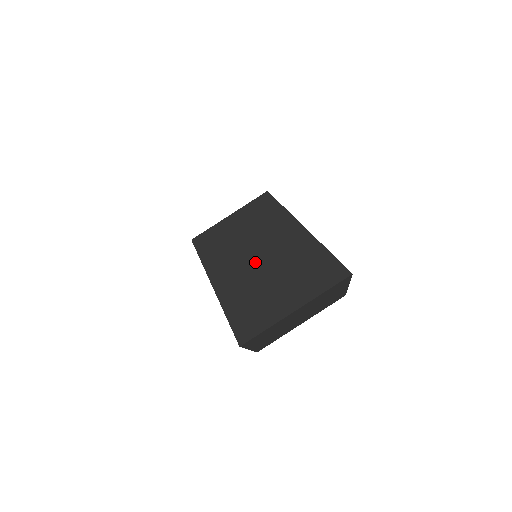
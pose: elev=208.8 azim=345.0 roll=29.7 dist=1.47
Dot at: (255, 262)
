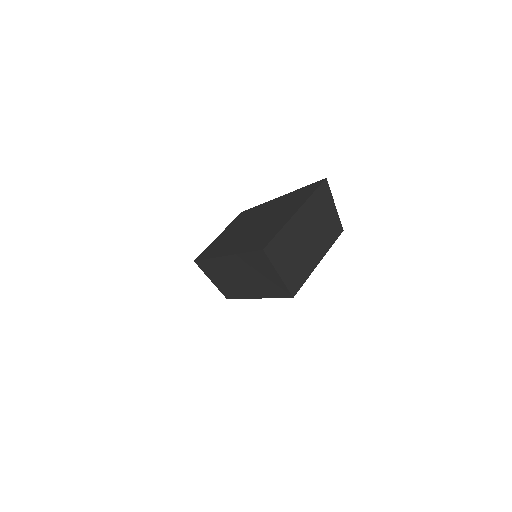
Dot at: (251, 228)
